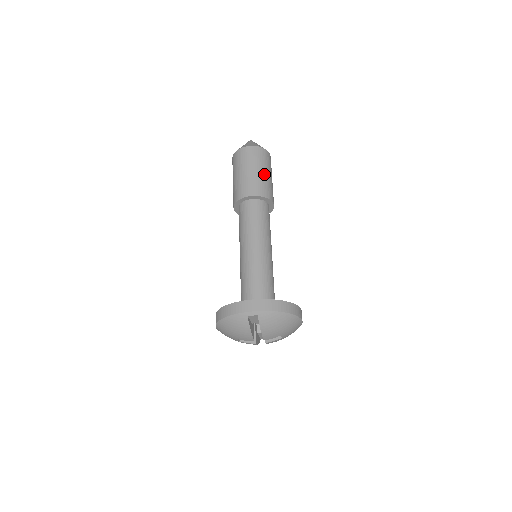
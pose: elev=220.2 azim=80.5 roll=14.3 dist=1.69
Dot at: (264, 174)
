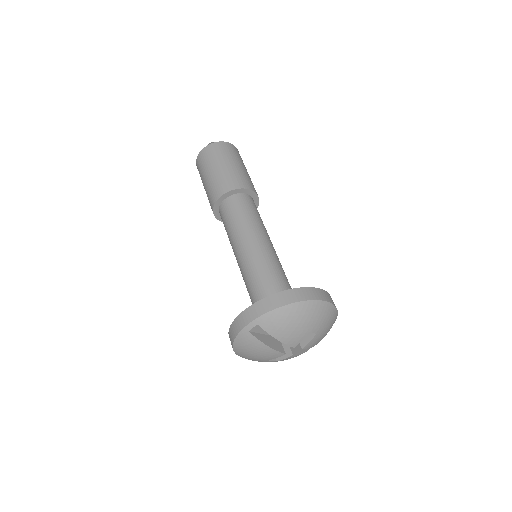
Dot at: (226, 167)
